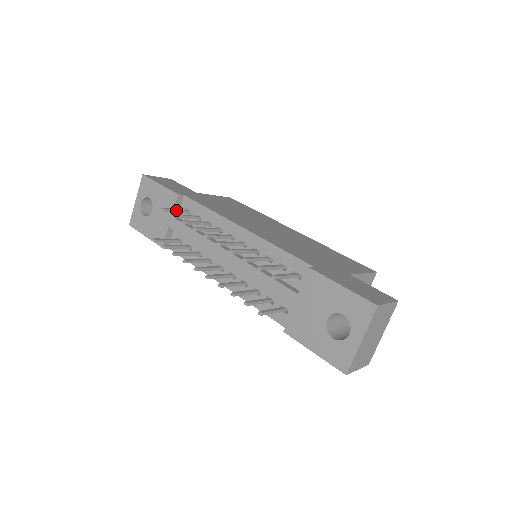
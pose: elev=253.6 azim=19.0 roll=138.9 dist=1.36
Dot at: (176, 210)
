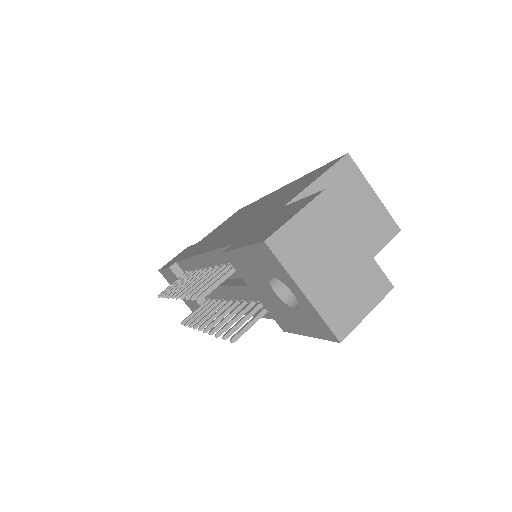
Dot at: (173, 284)
